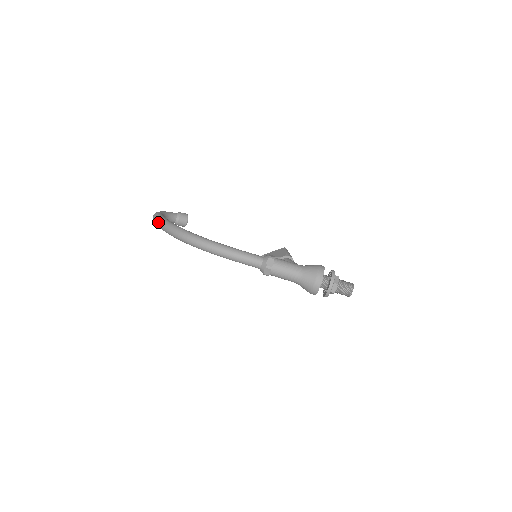
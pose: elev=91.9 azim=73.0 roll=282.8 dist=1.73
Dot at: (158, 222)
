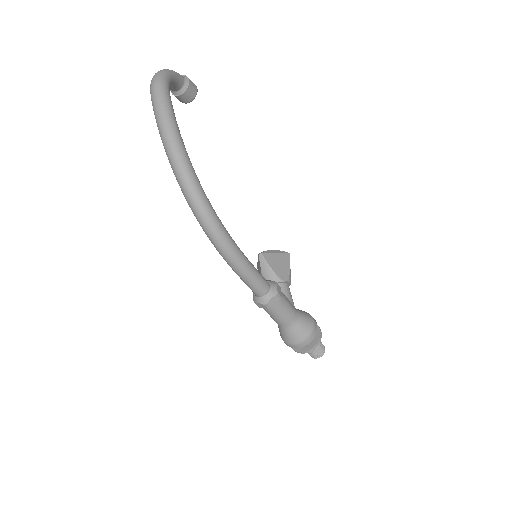
Dot at: (162, 122)
